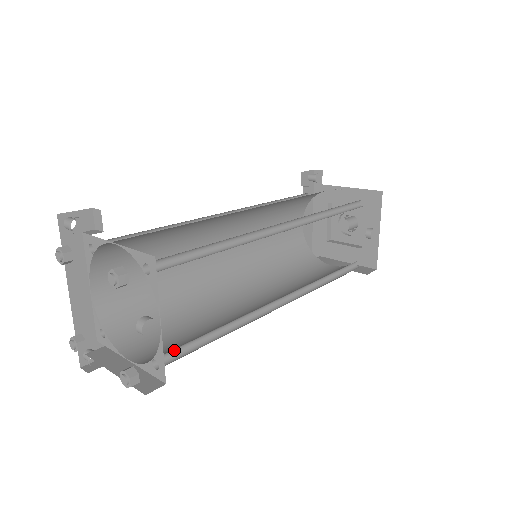
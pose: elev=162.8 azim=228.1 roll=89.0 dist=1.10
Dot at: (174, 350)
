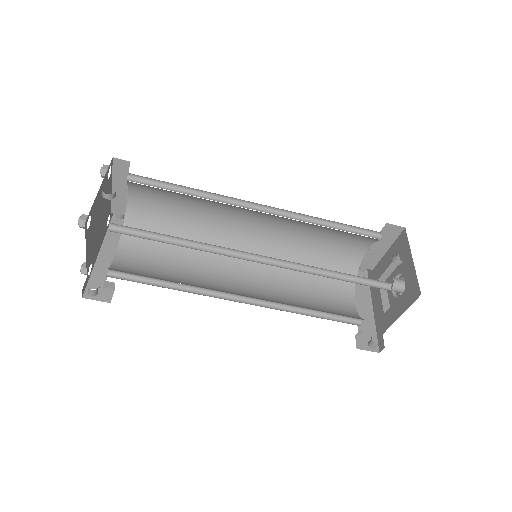
Dot at: (130, 233)
